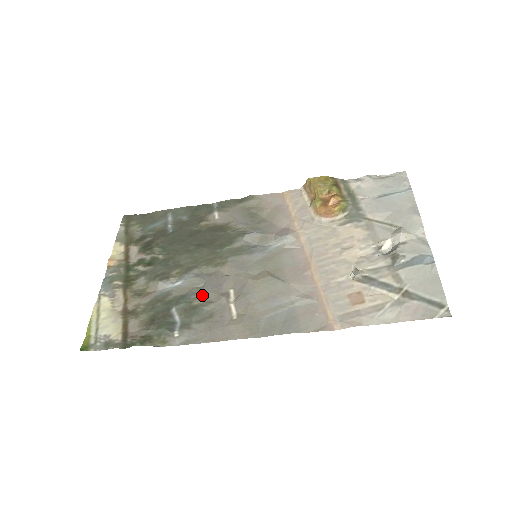
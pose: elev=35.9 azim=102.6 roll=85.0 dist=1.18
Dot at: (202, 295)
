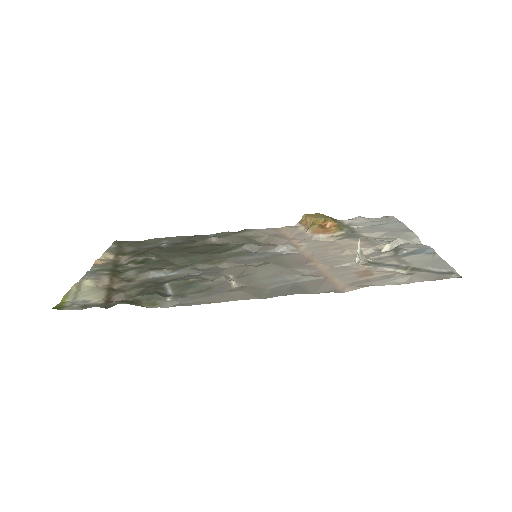
Dot at: (199, 276)
